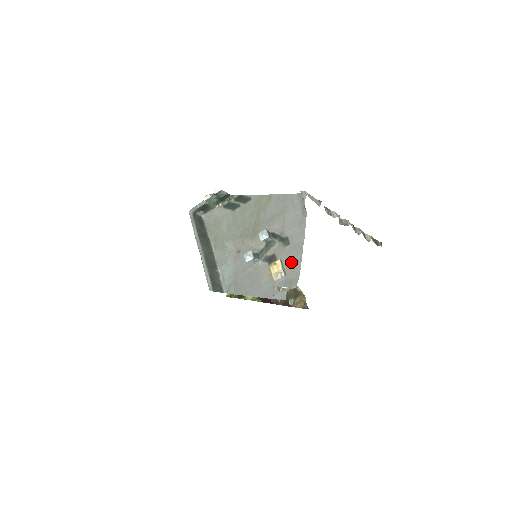
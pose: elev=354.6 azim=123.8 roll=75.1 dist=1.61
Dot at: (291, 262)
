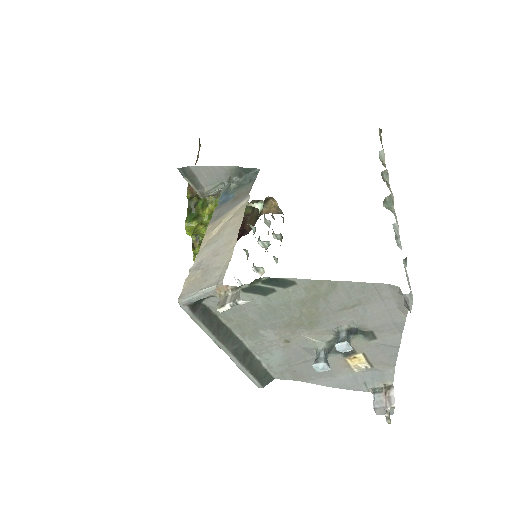
Dot at: (381, 356)
